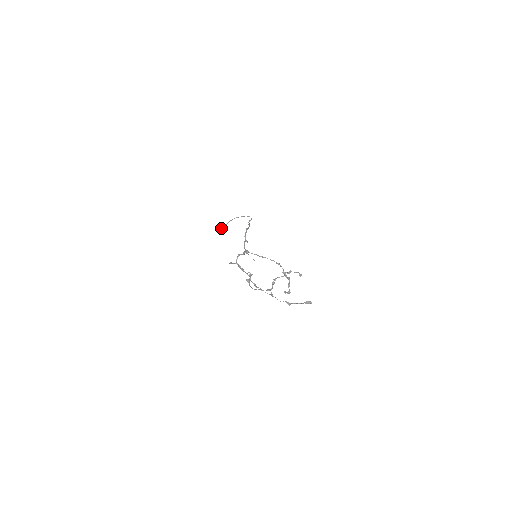
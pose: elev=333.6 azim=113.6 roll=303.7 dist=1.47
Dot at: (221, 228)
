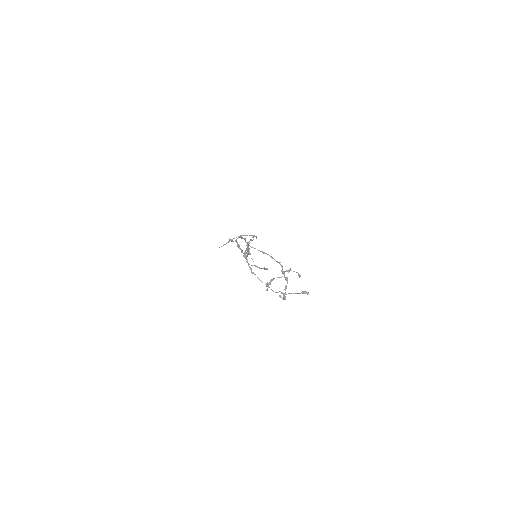
Dot at: occluded
